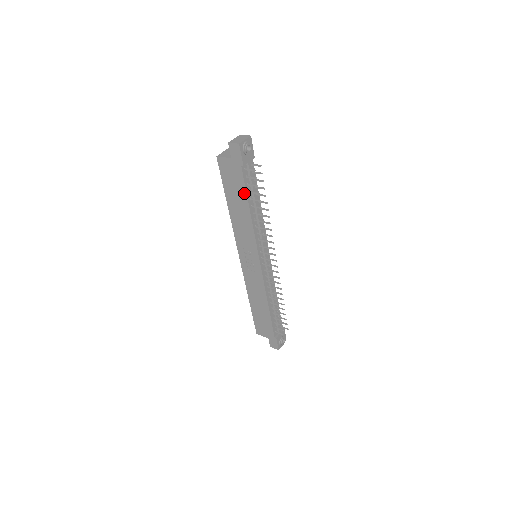
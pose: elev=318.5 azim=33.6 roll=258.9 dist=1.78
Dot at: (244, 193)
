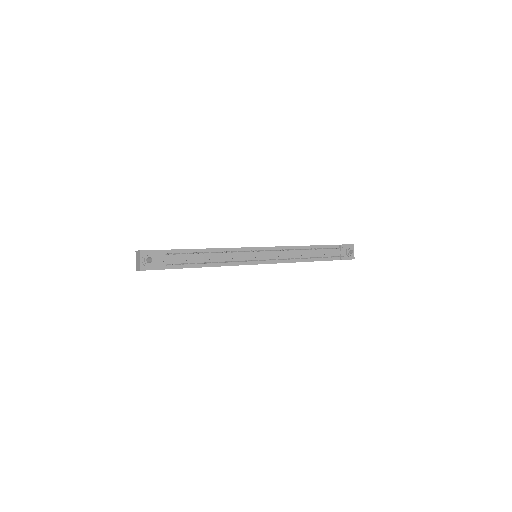
Dot at: occluded
